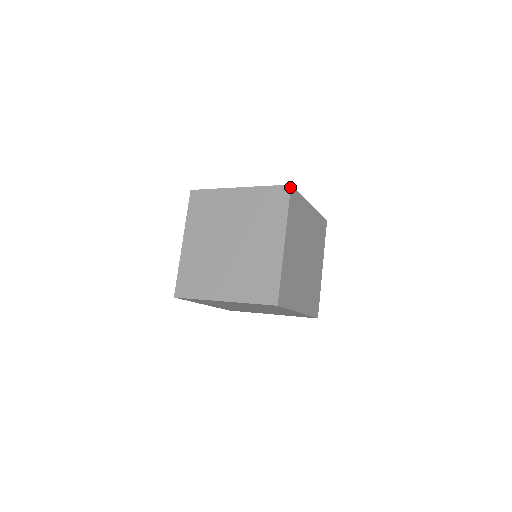
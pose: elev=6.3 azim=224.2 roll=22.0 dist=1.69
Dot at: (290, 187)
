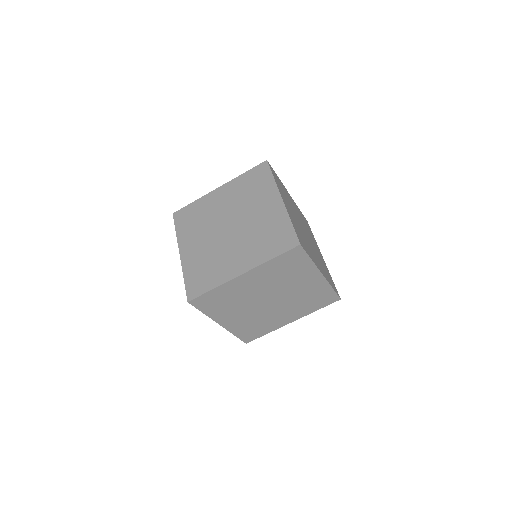
Dot at: (267, 162)
